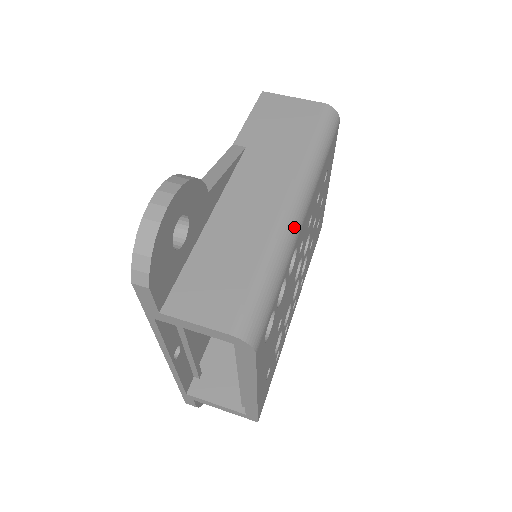
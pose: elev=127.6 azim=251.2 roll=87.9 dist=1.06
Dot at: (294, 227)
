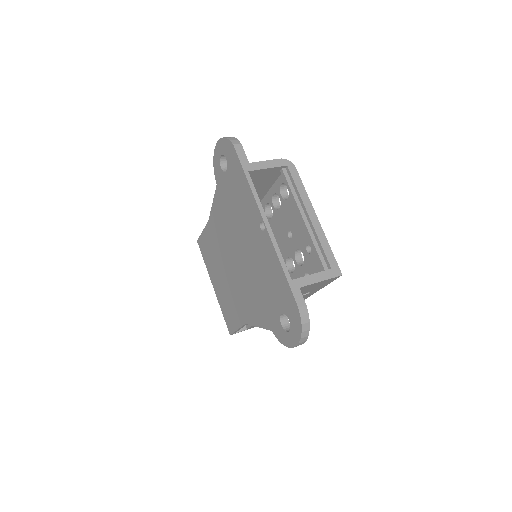
Dot at: occluded
